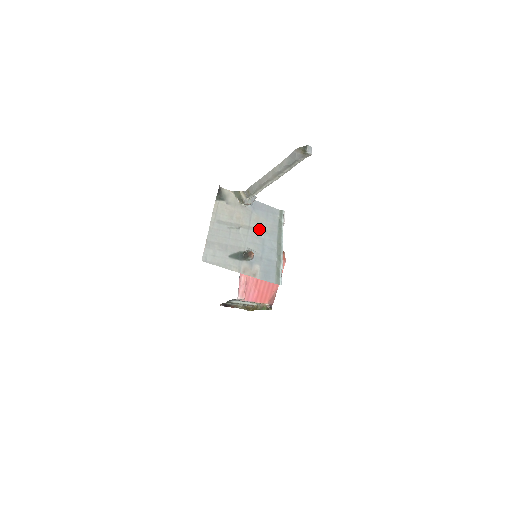
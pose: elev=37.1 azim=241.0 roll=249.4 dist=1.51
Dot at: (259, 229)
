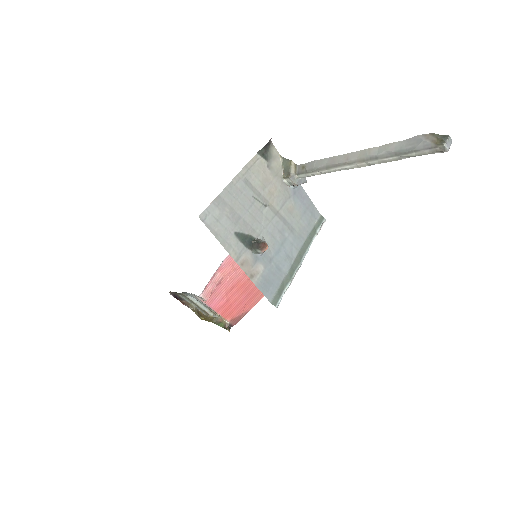
Dot at: (287, 222)
